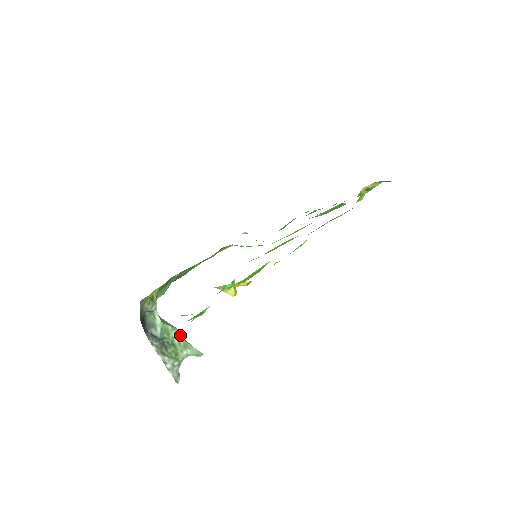
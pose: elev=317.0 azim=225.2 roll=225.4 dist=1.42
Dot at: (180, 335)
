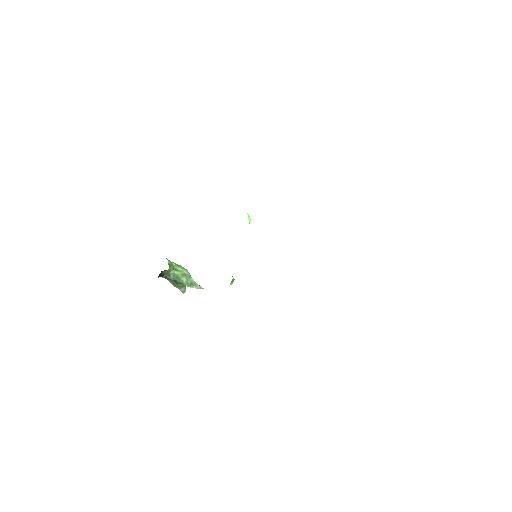
Dot at: (188, 278)
